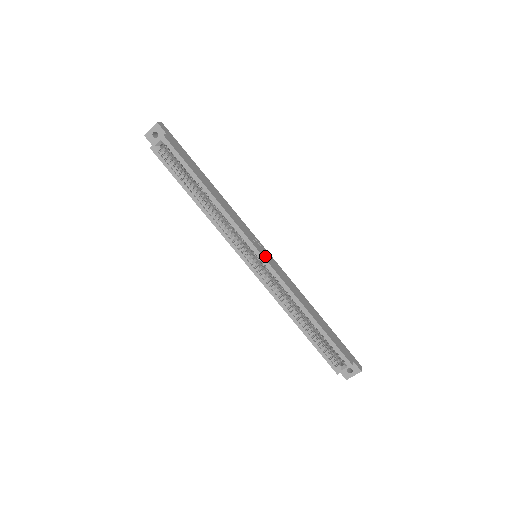
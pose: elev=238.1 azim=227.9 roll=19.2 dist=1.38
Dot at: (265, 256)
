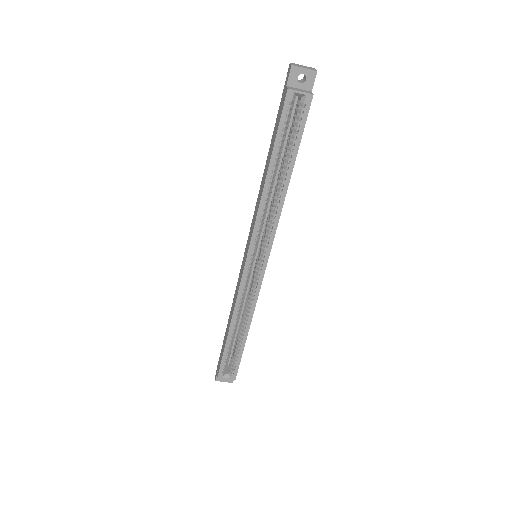
Dot at: (266, 266)
